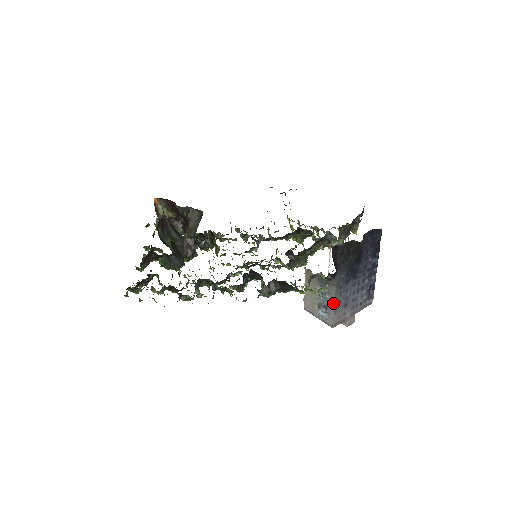
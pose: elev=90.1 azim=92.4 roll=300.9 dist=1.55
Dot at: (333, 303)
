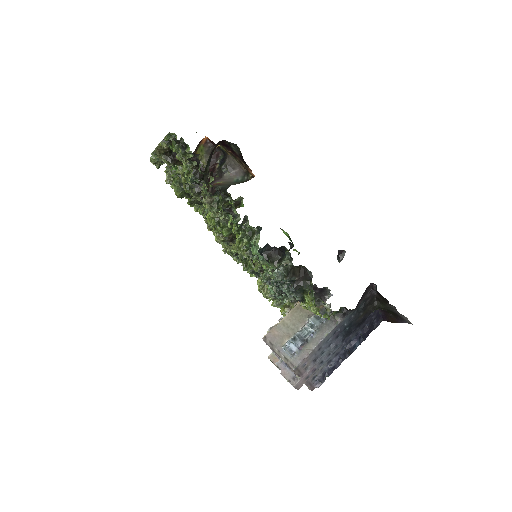
Dot at: (318, 342)
